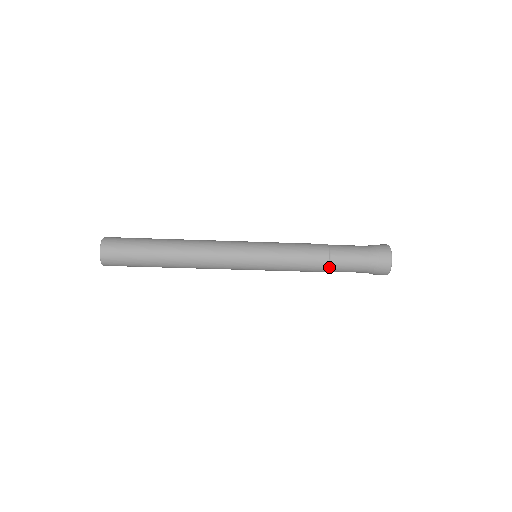
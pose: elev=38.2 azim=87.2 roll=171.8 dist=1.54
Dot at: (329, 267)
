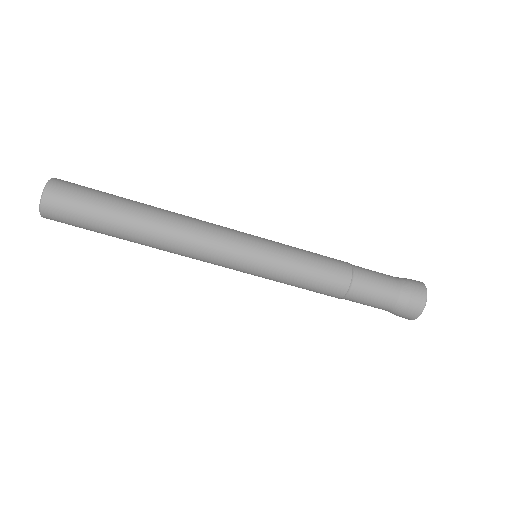
Dot at: (343, 297)
